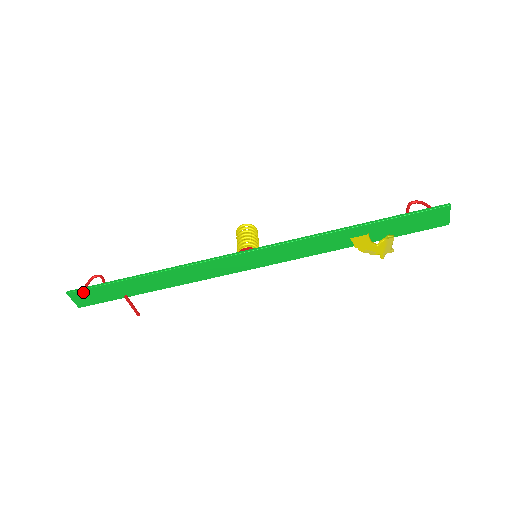
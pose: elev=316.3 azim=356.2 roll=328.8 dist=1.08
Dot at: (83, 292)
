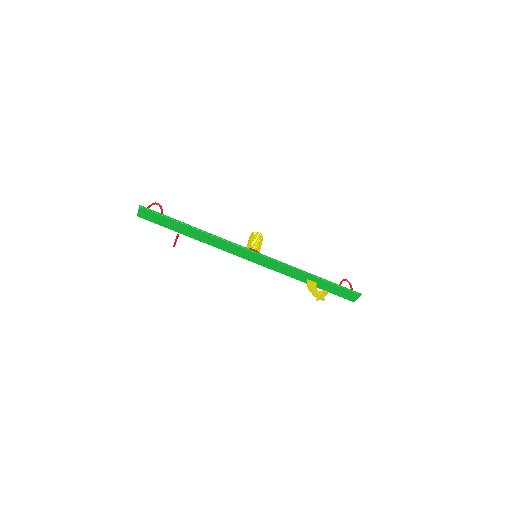
Dot at: (149, 212)
